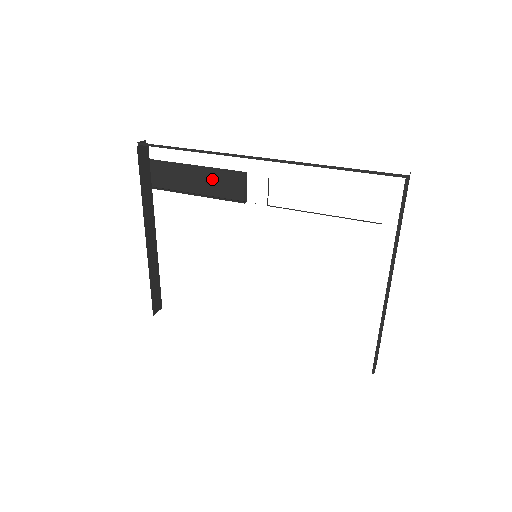
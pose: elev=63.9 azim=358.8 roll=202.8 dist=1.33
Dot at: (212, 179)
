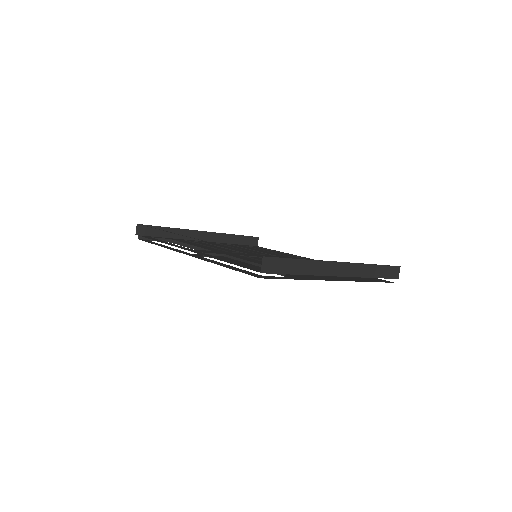
Dot at: occluded
